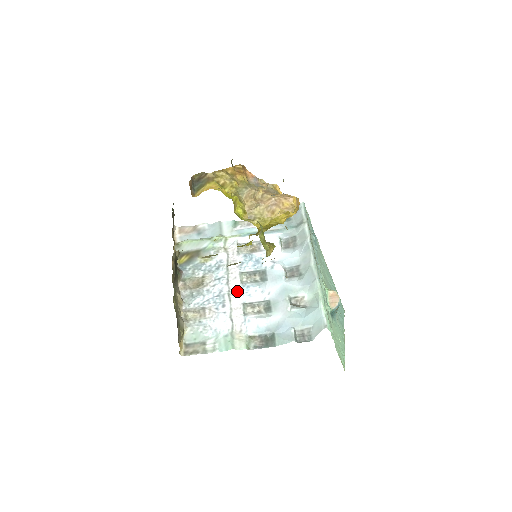
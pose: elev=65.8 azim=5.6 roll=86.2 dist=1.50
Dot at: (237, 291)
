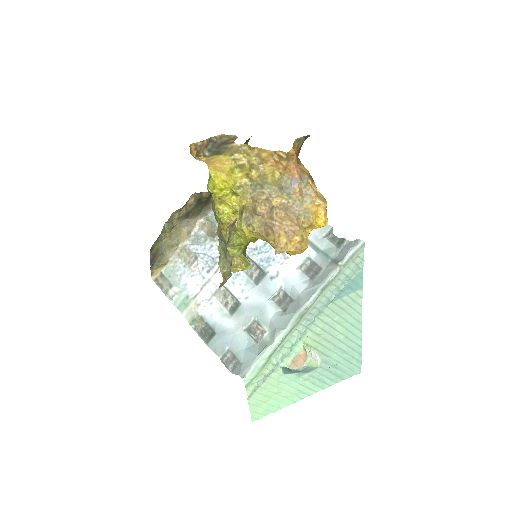
Dot at: occluded
